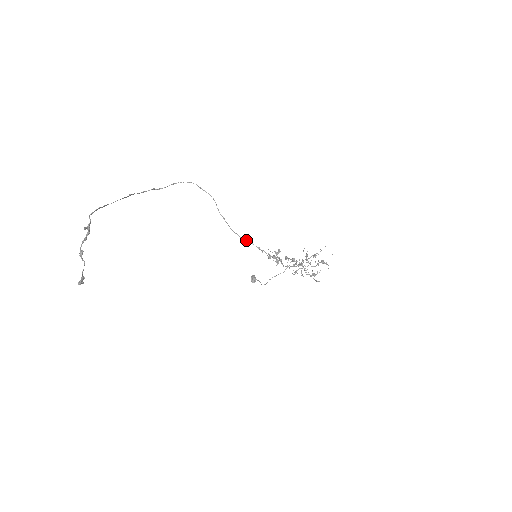
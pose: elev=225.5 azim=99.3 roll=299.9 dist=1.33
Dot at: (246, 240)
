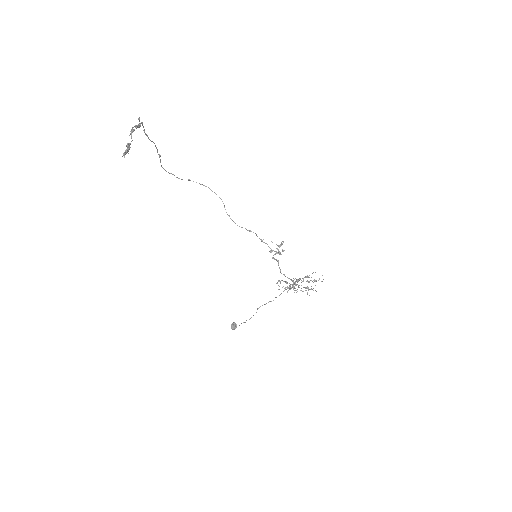
Dot at: (251, 231)
